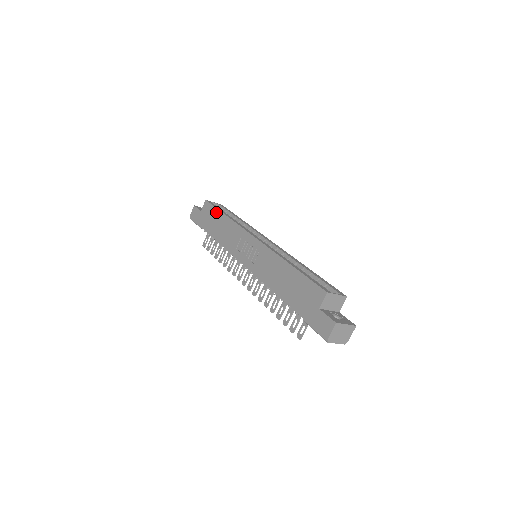
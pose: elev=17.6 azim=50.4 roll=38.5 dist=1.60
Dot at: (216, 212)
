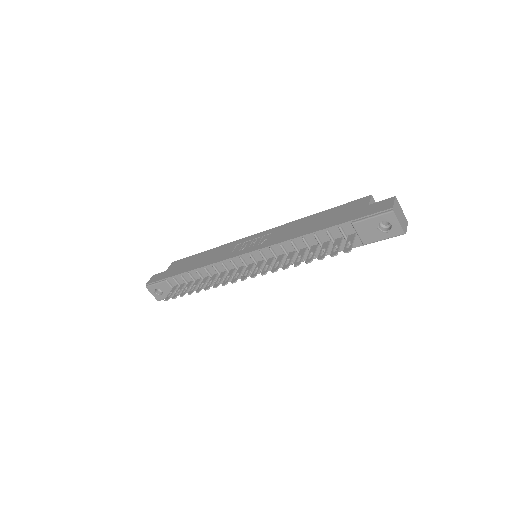
Dot at: (192, 257)
